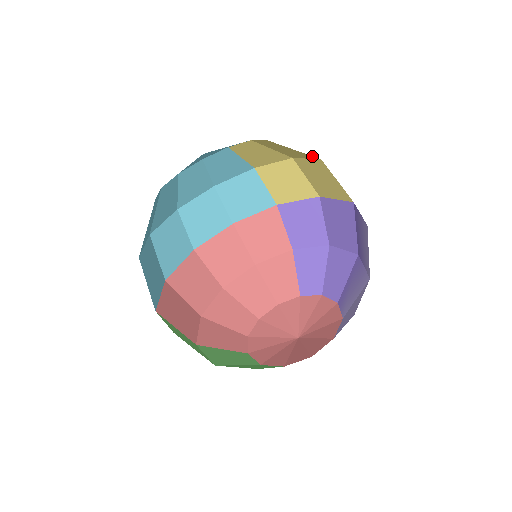
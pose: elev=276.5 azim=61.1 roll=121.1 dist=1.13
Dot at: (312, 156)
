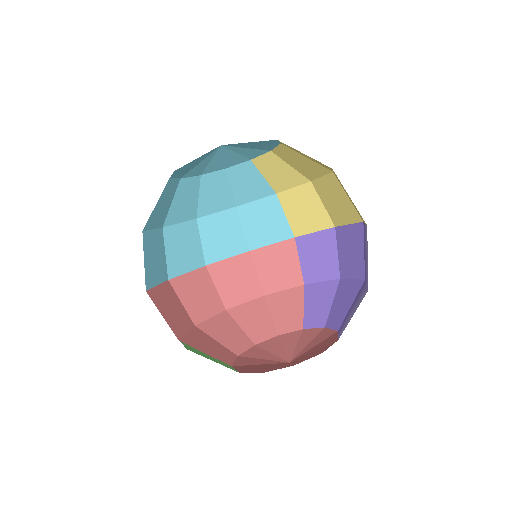
Dot at: (324, 167)
